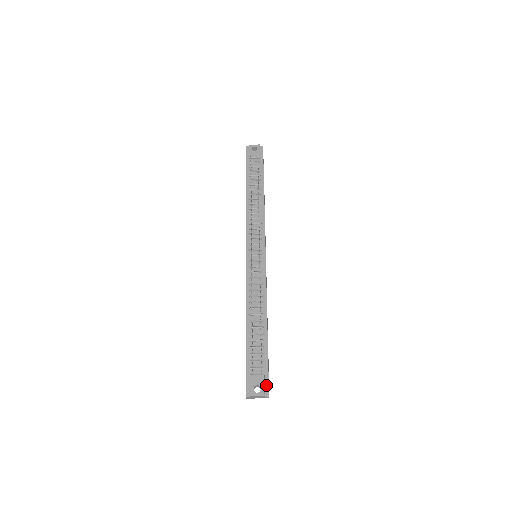
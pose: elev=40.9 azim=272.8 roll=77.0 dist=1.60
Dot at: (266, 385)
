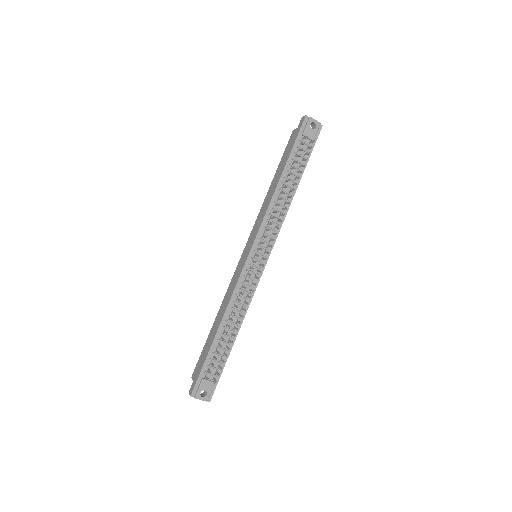
Dot at: (212, 391)
